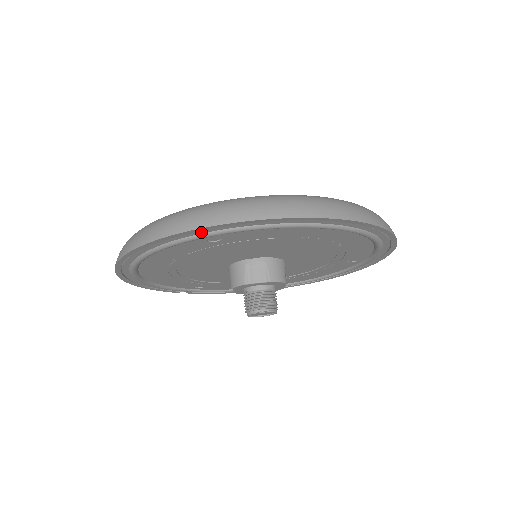
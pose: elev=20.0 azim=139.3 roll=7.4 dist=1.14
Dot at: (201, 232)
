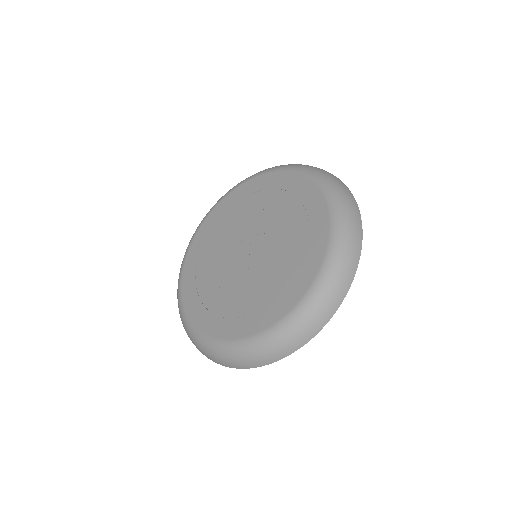
Dot at: occluded
